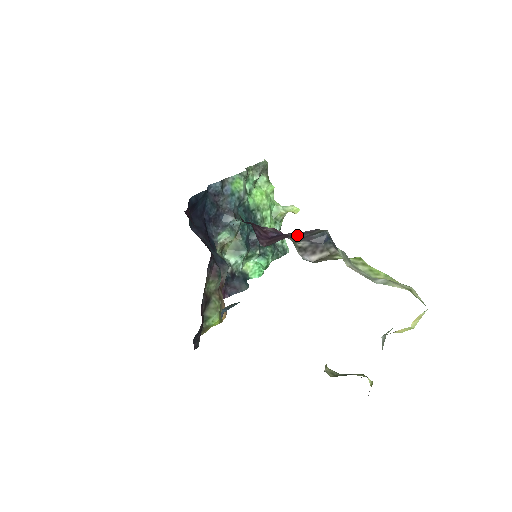
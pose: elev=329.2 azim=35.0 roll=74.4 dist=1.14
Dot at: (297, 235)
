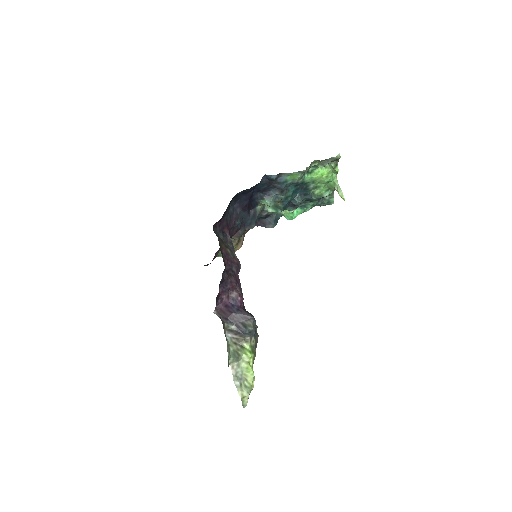
Dot at: (237, 317)
